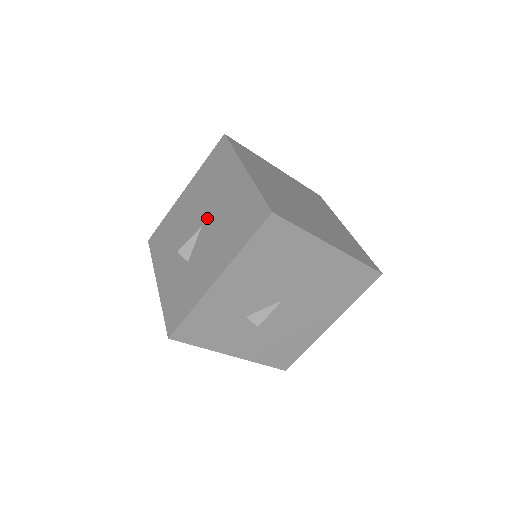
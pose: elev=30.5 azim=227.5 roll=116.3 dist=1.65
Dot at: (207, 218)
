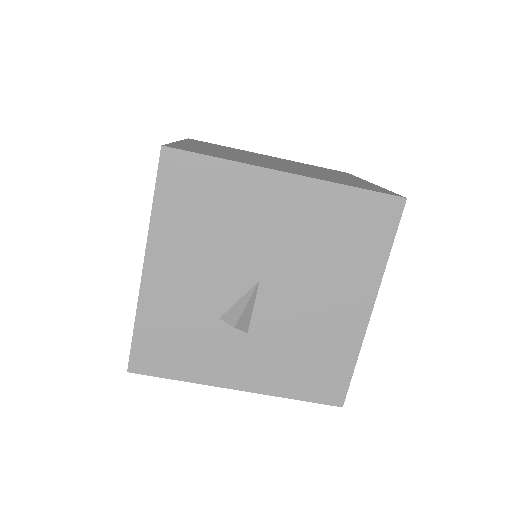
Dot at: occluded
